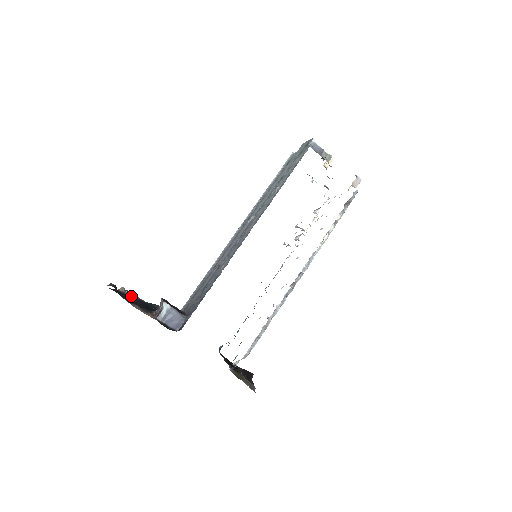
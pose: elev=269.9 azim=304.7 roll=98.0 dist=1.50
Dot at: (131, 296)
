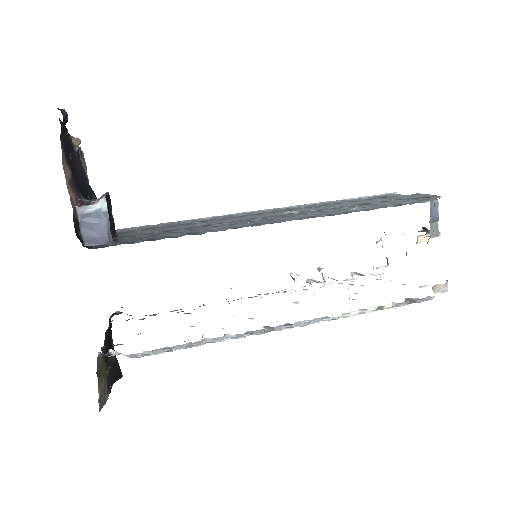
Dot at: (78, 159)
